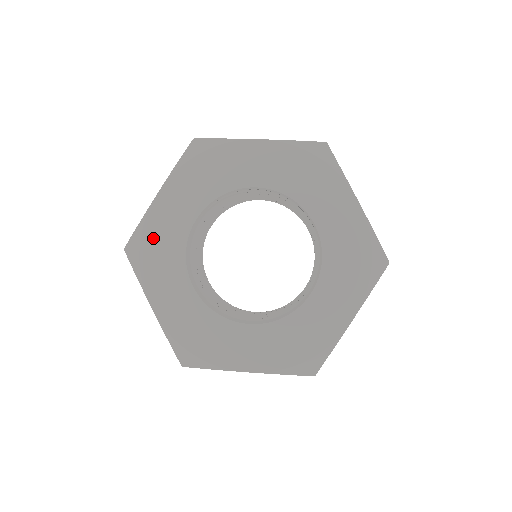
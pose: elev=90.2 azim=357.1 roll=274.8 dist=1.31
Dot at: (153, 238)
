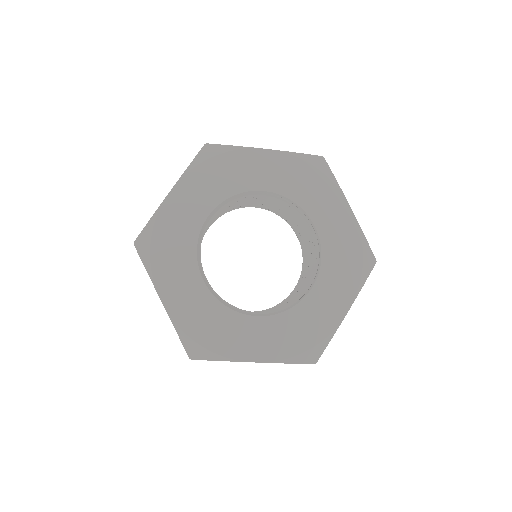
Dot at: (229, 163)
